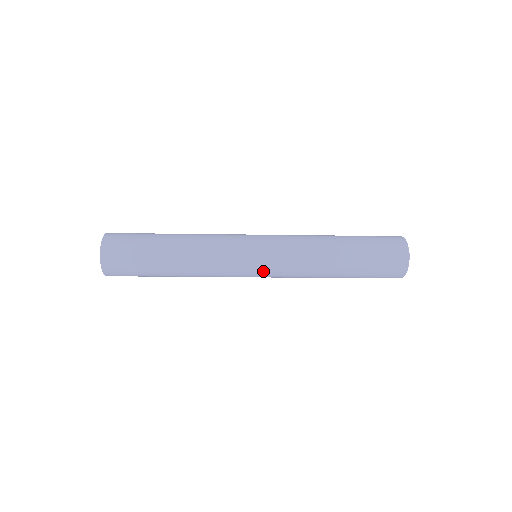
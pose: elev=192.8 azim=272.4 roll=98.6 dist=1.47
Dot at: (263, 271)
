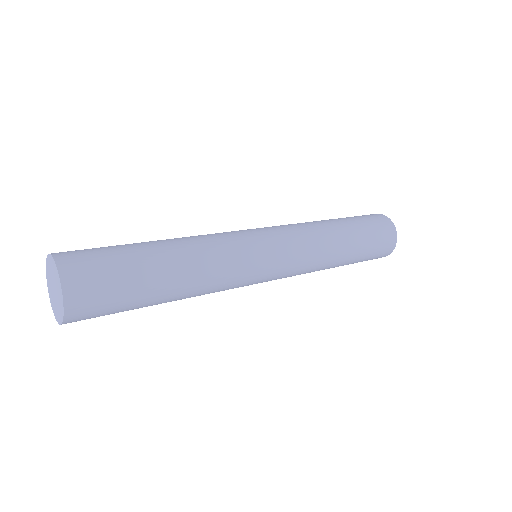
Dot at: occluded
